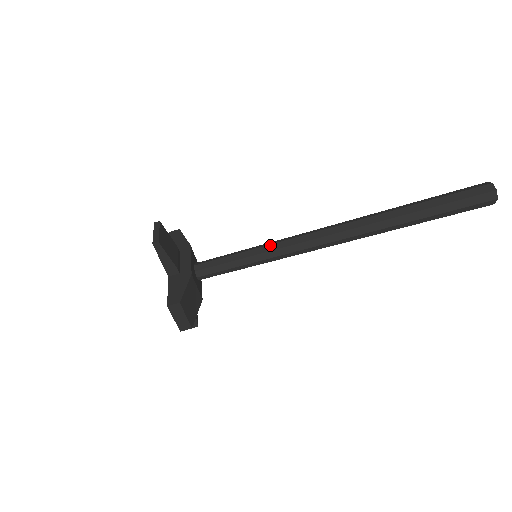
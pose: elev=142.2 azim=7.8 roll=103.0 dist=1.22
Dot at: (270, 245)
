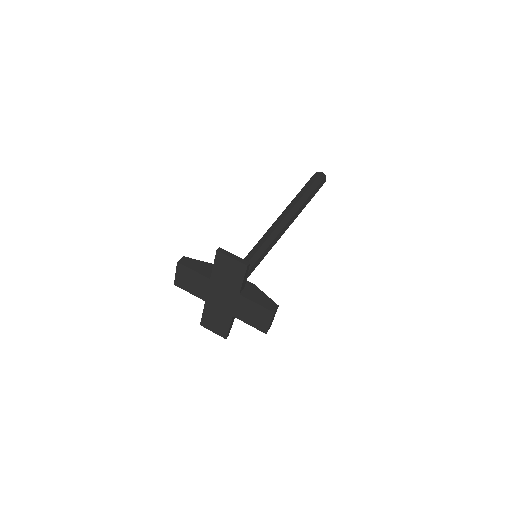
Dot at: (264, 244)
